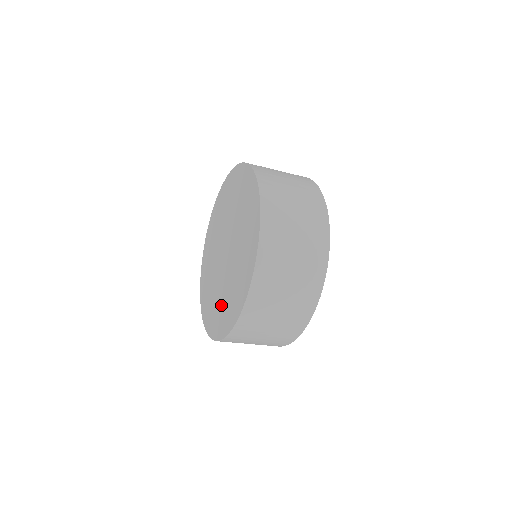
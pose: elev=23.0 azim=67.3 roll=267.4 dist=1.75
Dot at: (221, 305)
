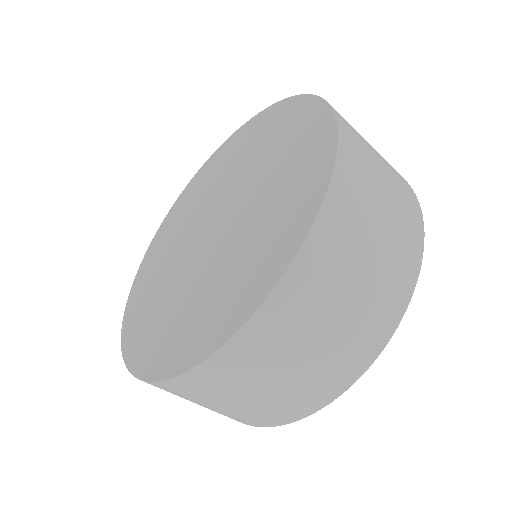
Dot at: (240, 263)
